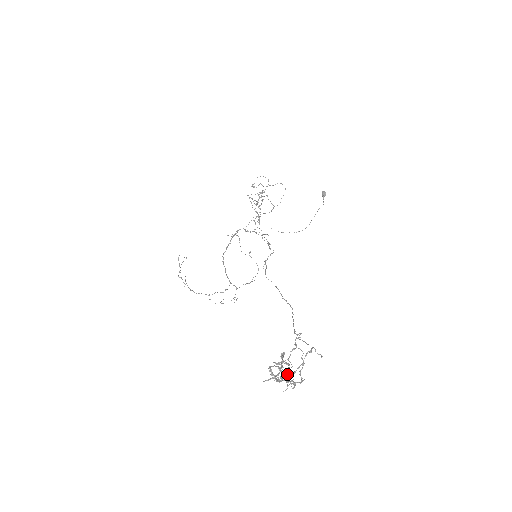
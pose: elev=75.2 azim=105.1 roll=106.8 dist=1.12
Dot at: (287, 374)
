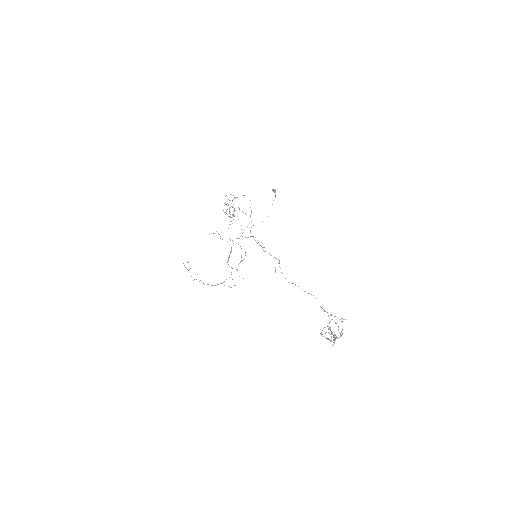
Dot at: occluded
